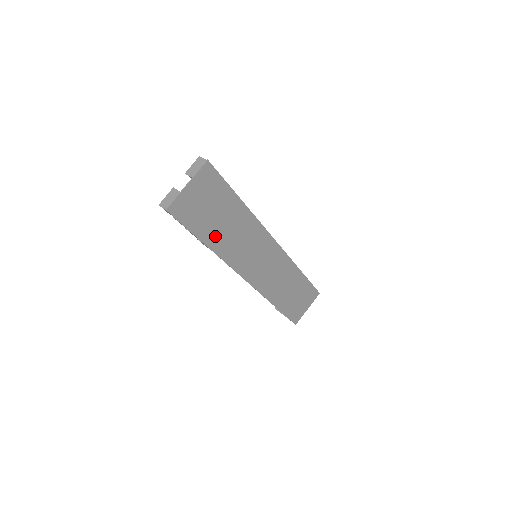
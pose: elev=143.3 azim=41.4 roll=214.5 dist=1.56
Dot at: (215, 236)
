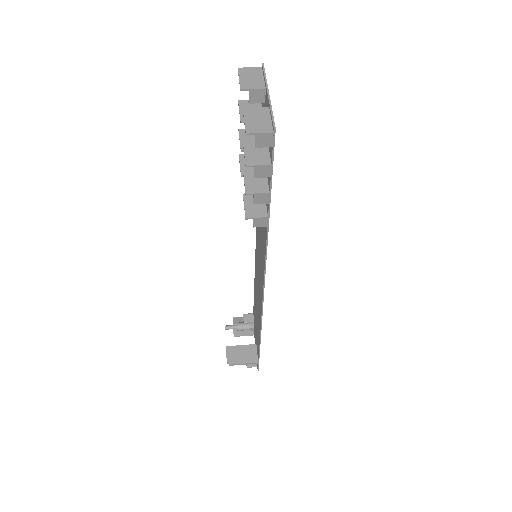
Dot at: (266, 205)
